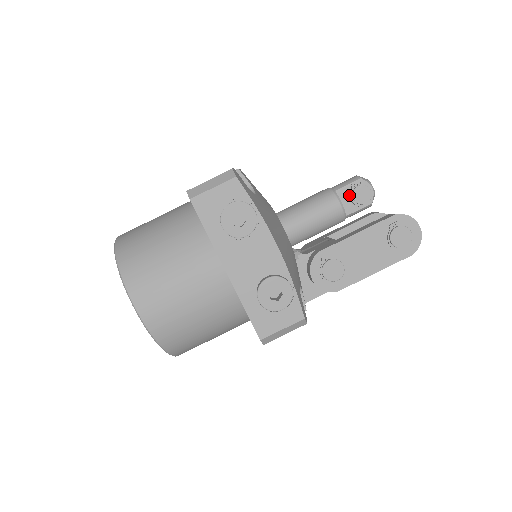
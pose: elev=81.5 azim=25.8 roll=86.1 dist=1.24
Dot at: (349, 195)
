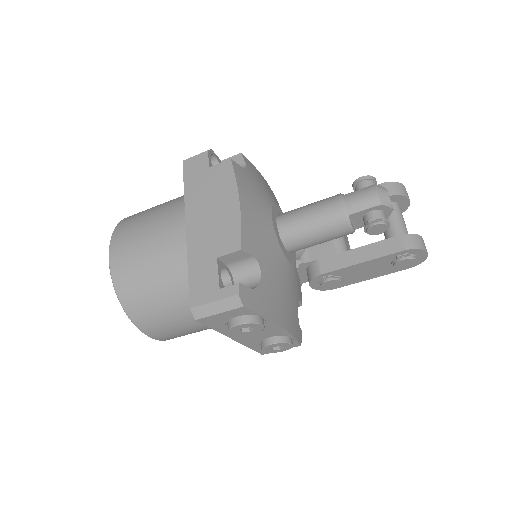
Dot at: (363, 219)
